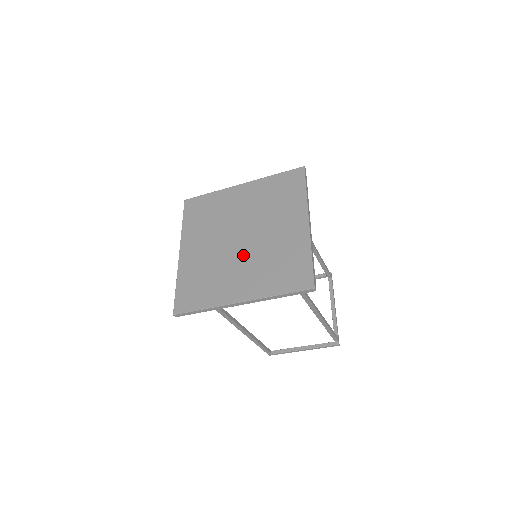
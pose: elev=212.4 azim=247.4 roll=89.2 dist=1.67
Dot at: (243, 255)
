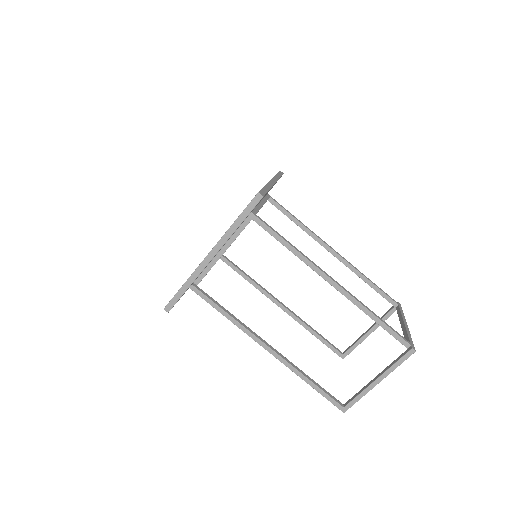
Dot at: occluded
